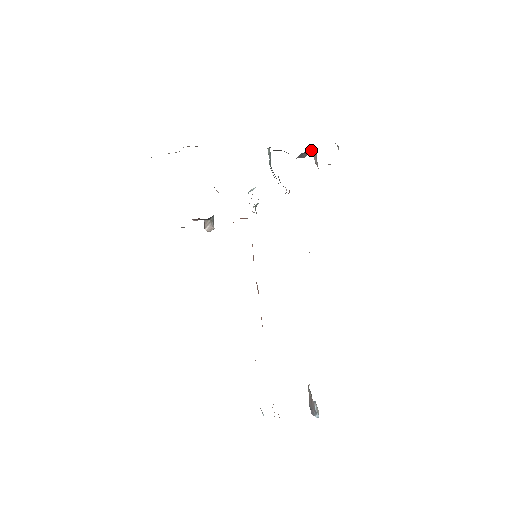
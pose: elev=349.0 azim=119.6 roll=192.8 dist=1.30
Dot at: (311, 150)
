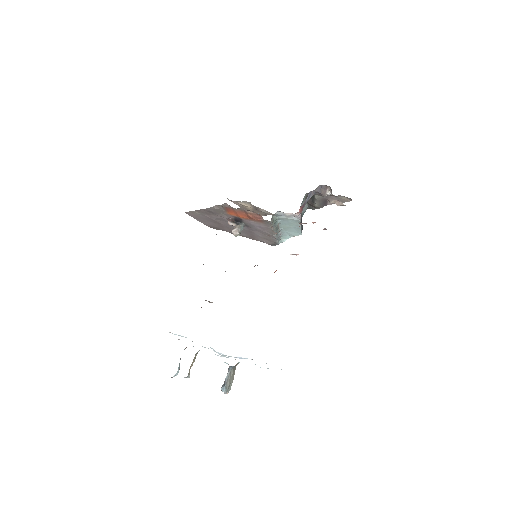
Dot at: (330, 193)
